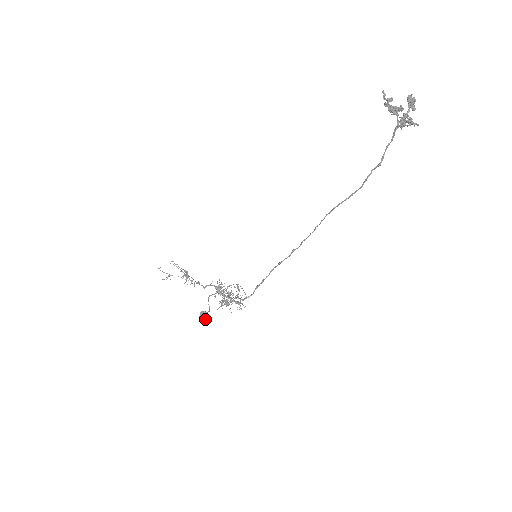
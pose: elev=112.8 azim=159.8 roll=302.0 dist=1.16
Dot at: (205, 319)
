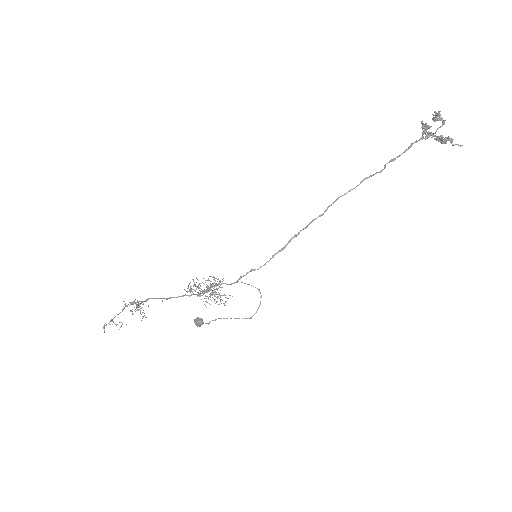
Dot at: occluded
